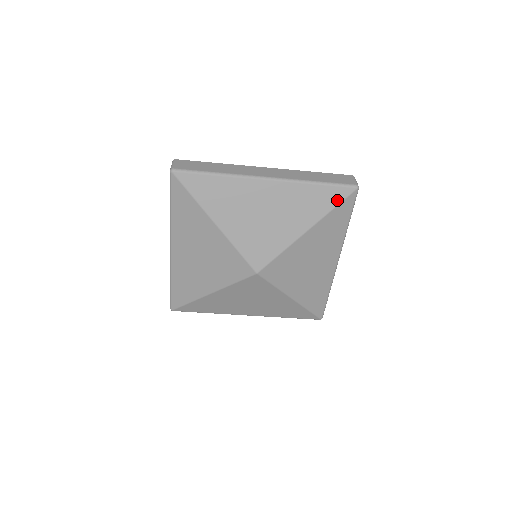
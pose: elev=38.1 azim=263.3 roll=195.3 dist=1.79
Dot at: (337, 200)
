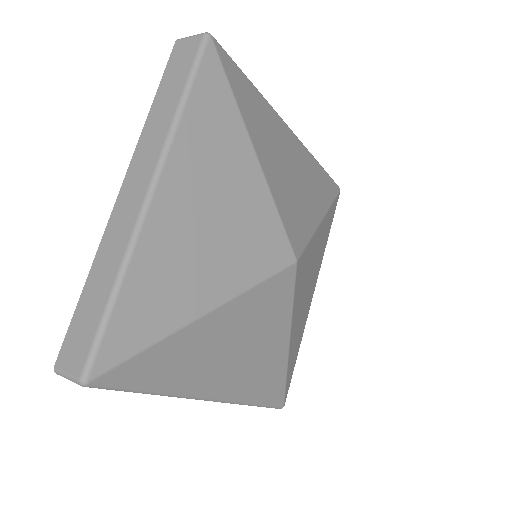
Dot at: (333, 194)
